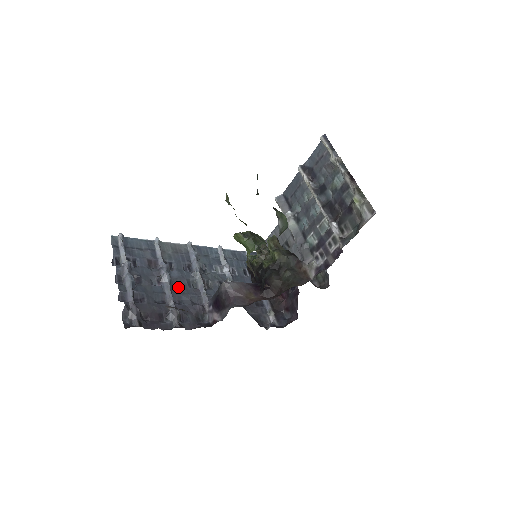
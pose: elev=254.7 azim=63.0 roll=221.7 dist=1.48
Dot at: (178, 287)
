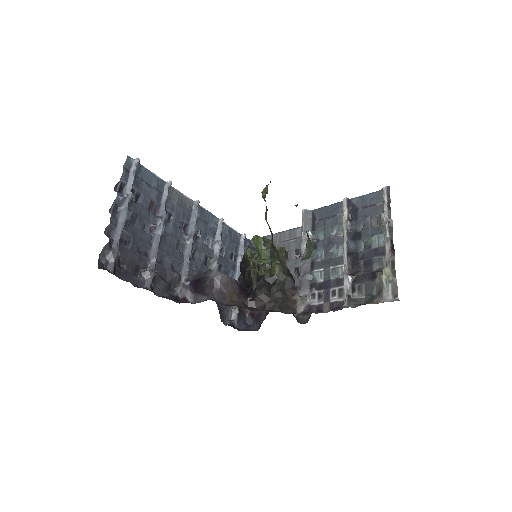
Dot at: (166, 244)
